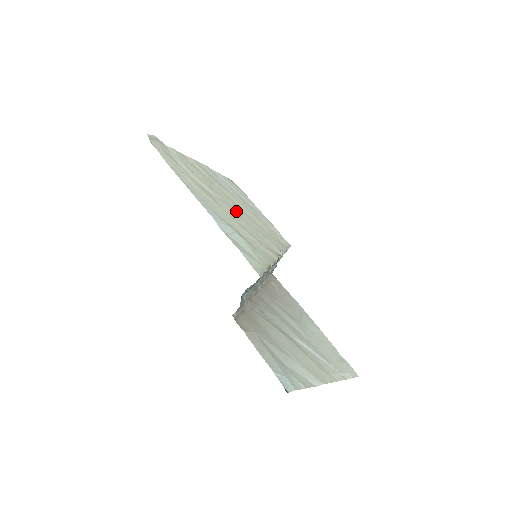
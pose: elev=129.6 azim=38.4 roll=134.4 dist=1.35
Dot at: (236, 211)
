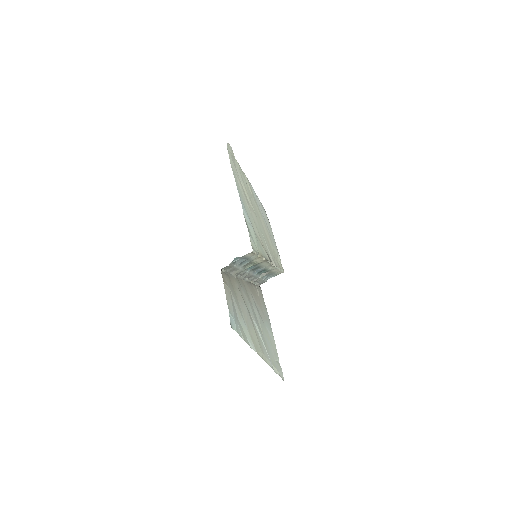
Dot at: (258, 222)
